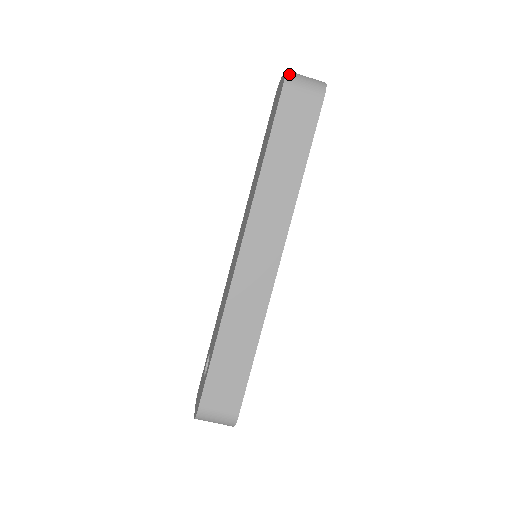
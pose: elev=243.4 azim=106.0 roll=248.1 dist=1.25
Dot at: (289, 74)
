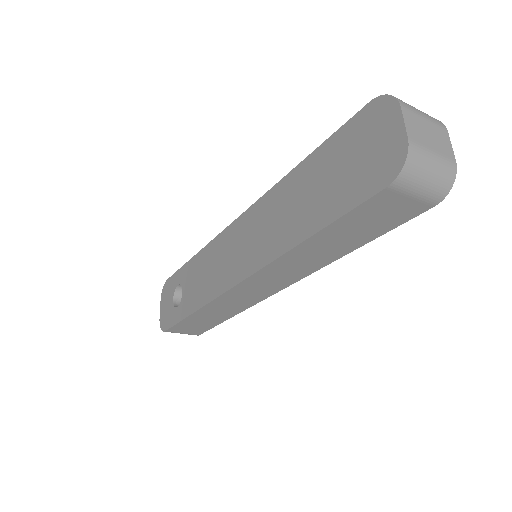
Dot at: (407, 169)
